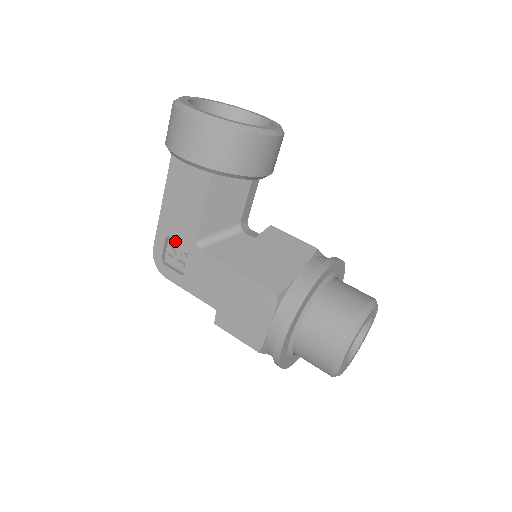
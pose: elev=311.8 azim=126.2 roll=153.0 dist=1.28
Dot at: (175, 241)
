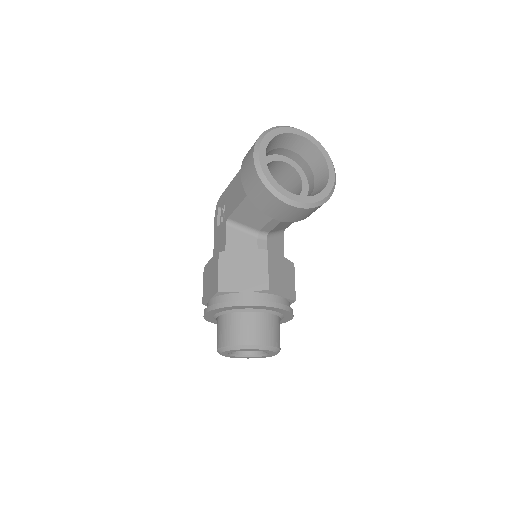
Dot at: occluded
